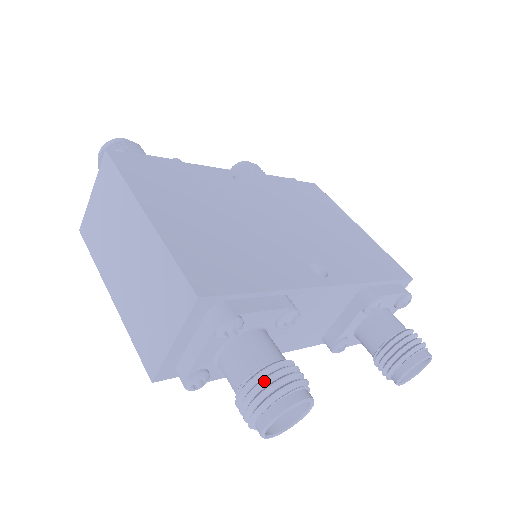
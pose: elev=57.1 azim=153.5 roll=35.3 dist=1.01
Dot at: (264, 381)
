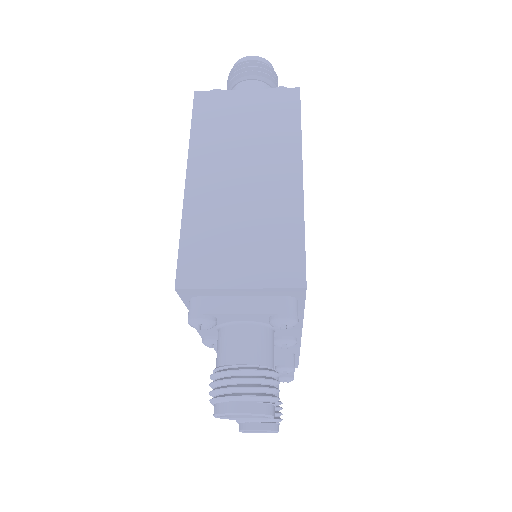
Dot at: (268, 380)
